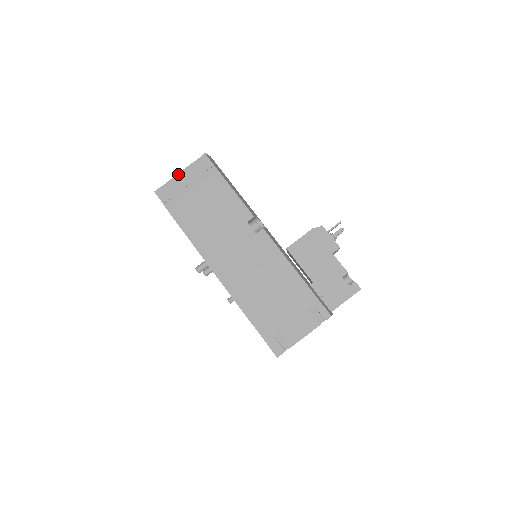
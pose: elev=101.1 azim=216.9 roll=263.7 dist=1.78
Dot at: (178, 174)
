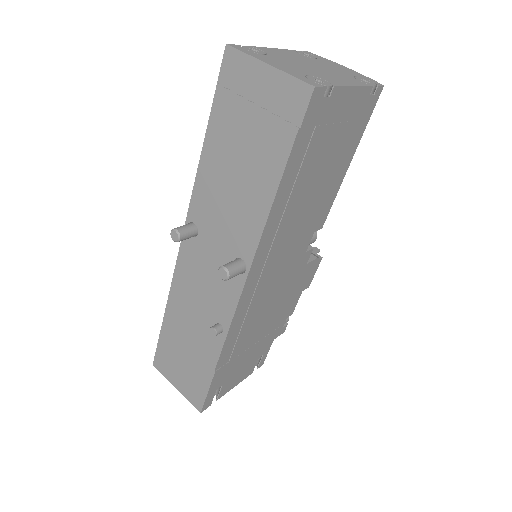
Dot at: (352, 87)
